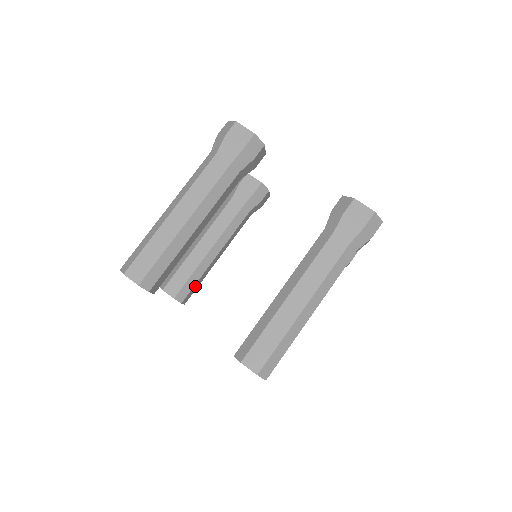
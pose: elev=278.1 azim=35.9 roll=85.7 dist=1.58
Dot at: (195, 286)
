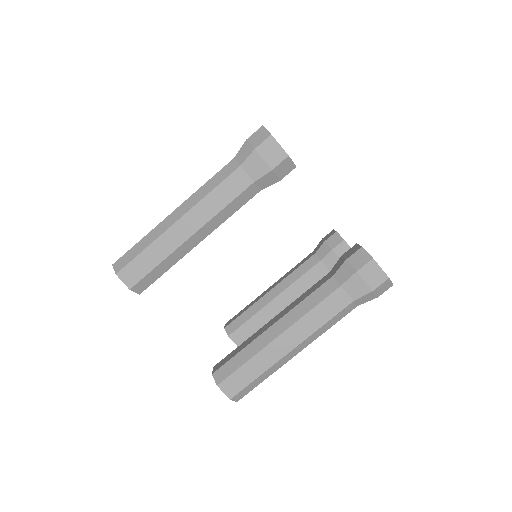
Dot at: occluded
